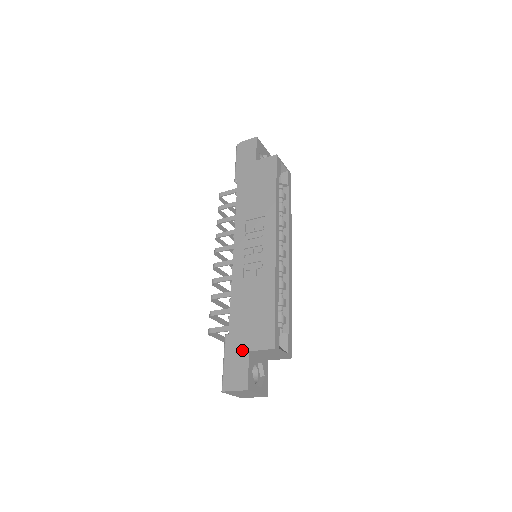
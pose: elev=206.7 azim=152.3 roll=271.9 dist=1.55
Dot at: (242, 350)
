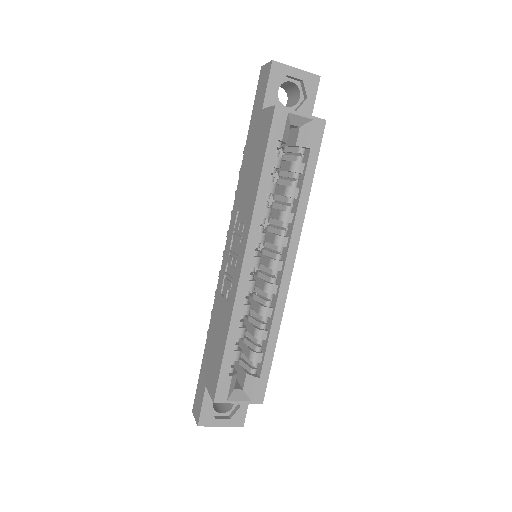
Dot at: (204, 380)
